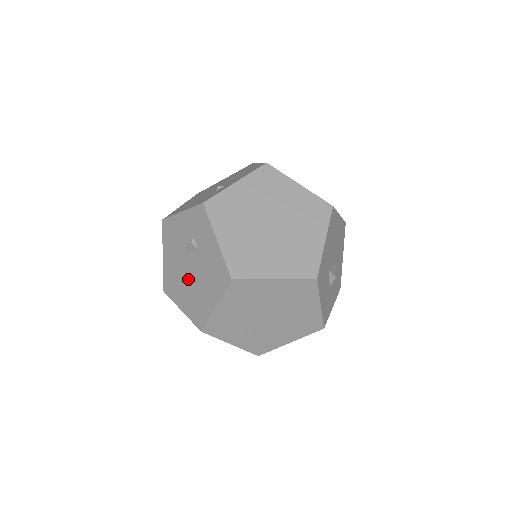
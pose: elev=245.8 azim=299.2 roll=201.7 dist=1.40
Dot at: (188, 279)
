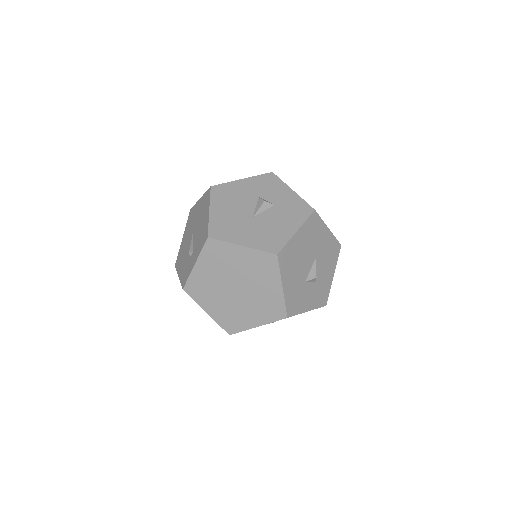
Dot at: occluded
